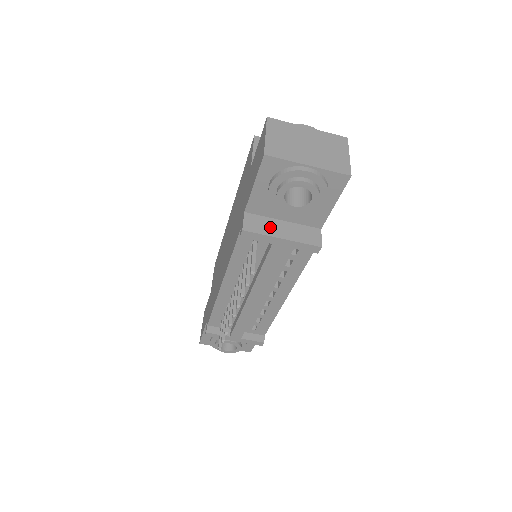
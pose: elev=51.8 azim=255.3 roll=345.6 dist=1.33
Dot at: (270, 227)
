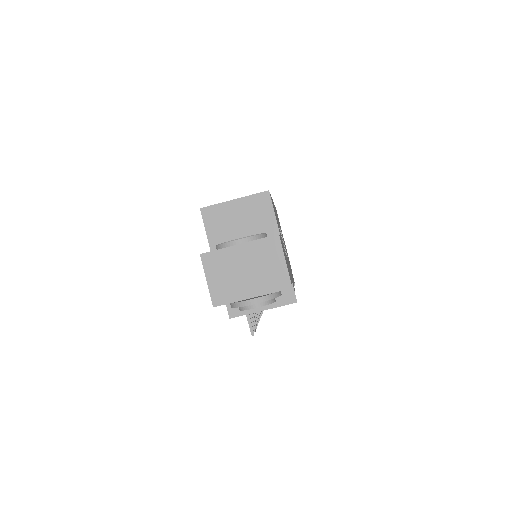
Dot at: occluded
